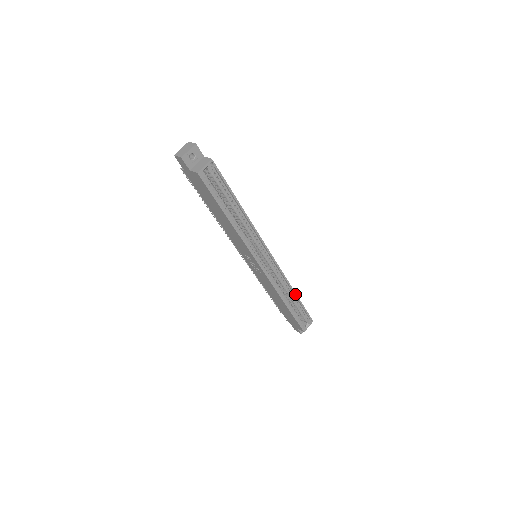
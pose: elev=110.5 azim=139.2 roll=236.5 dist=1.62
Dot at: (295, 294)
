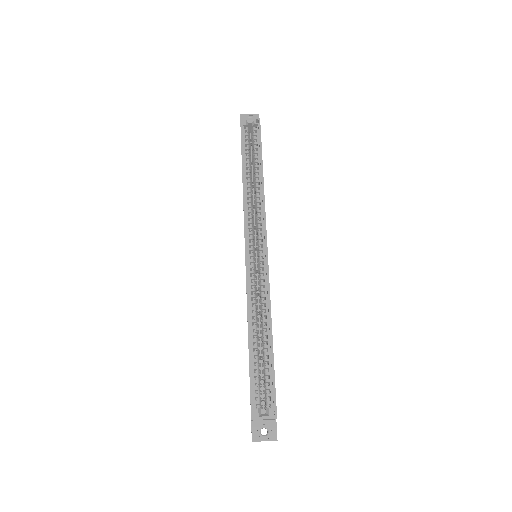
Dot at: (271, 334)
